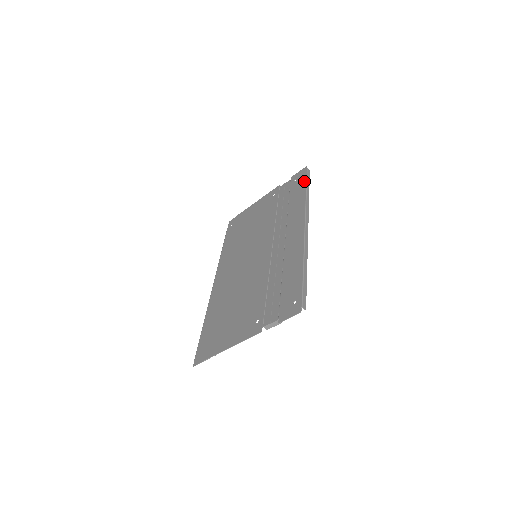
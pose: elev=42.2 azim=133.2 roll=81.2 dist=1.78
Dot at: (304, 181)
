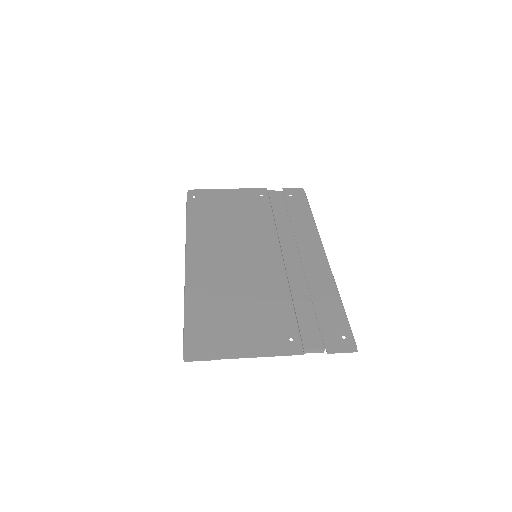
Dot at: (306, 203)
